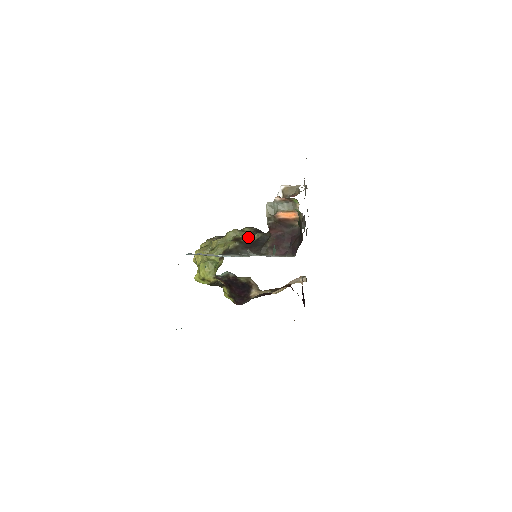
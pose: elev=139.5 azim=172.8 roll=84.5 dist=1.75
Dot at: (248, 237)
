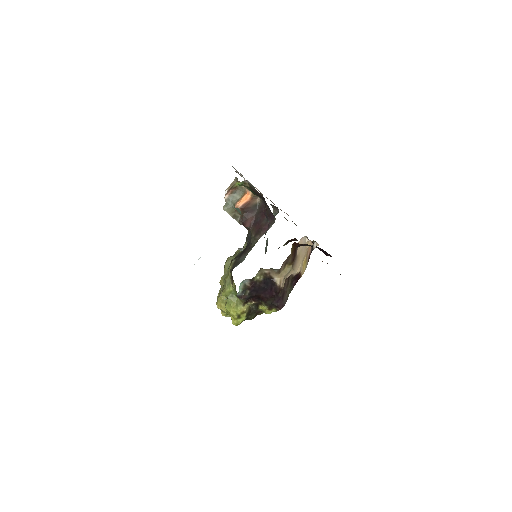
Dot at: occluded
